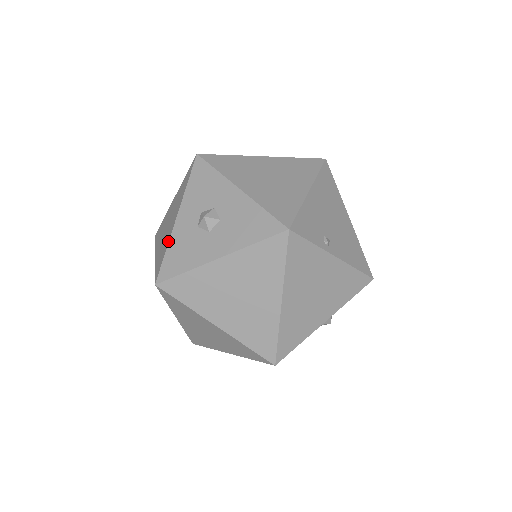
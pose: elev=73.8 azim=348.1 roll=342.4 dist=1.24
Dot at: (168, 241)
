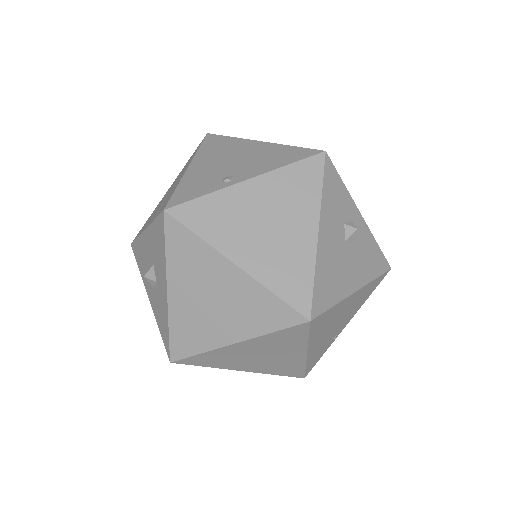
Dot at: (157, 321)
